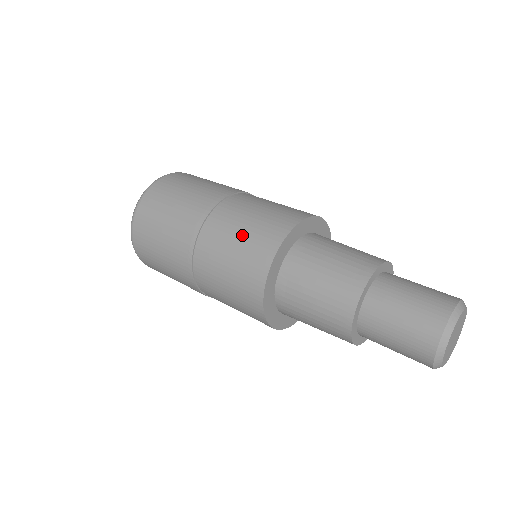
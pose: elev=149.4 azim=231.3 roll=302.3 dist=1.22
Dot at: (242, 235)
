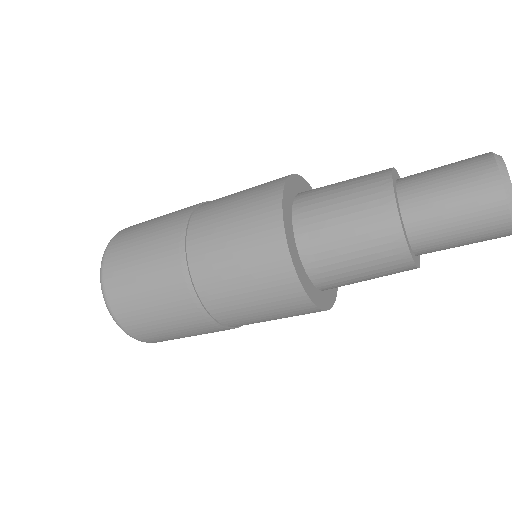
Dot at: (243, 192)
